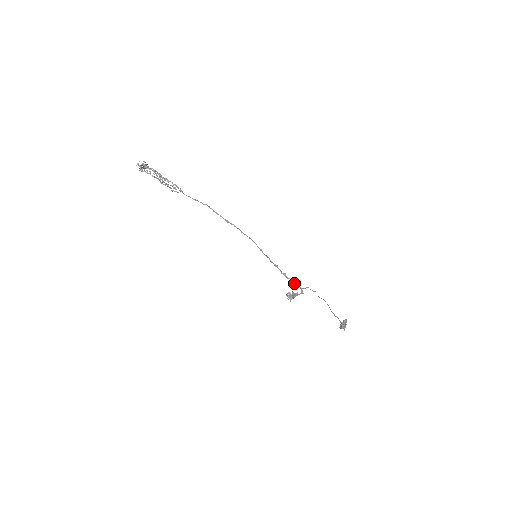
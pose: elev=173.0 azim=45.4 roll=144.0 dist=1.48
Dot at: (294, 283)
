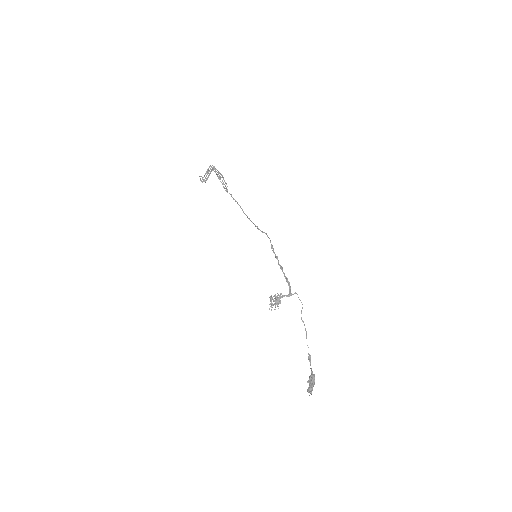
Dot at: (286, 280)
